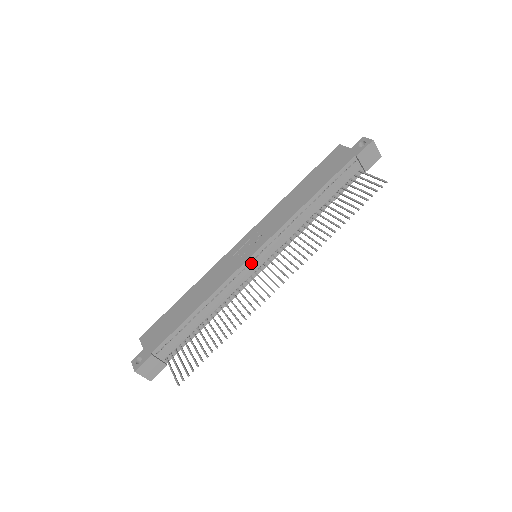
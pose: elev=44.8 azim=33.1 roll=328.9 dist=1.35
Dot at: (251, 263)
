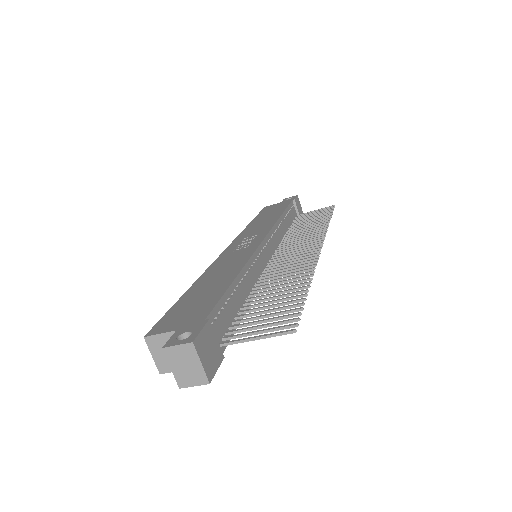
Dot at: (264, 249)
